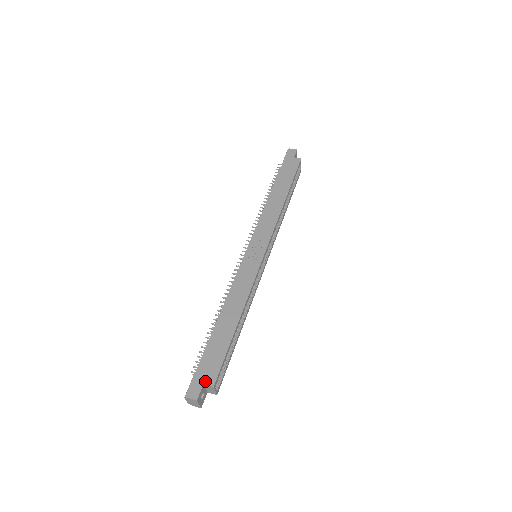
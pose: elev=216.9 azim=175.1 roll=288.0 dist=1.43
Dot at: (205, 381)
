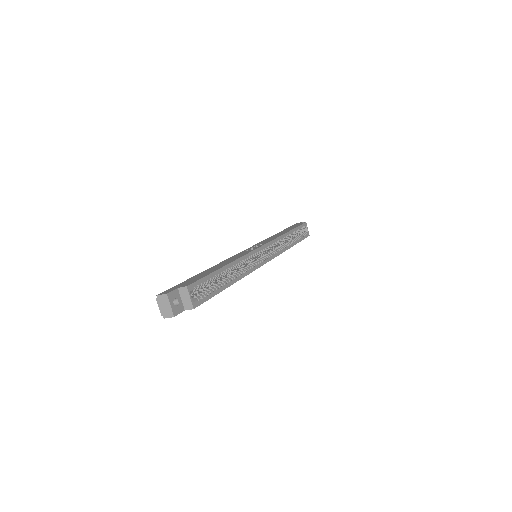
Dot at: (180, 286)
